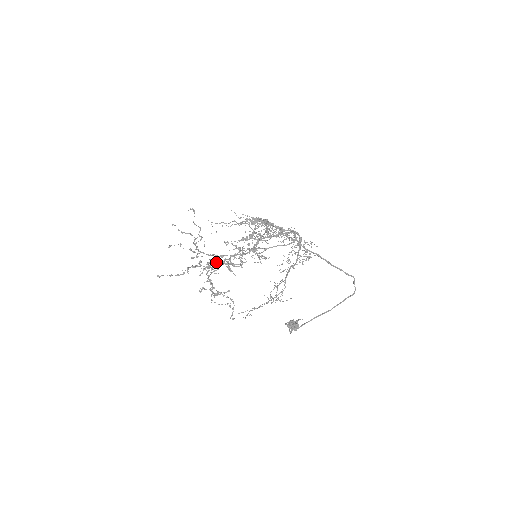
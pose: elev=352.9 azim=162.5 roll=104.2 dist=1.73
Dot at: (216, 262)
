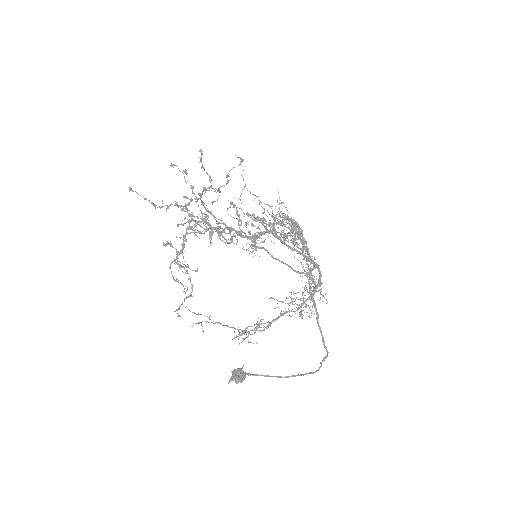
Dot at: (207, 223)
